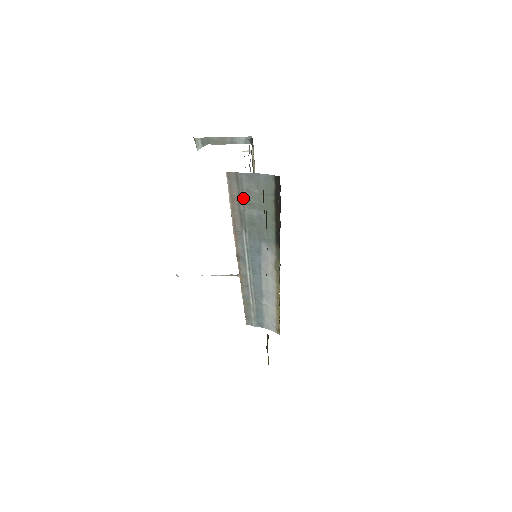
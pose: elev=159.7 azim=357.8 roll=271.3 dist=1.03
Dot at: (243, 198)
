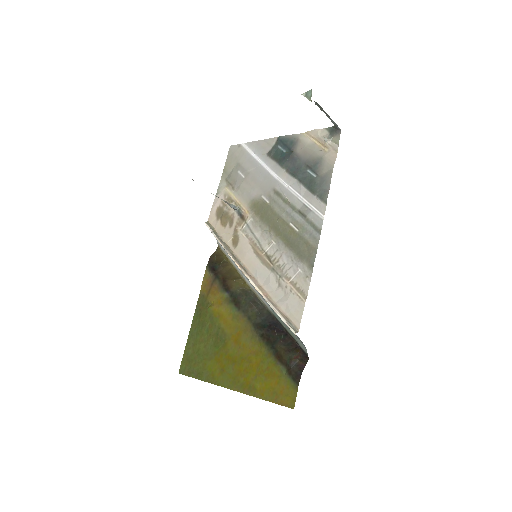
Dot at: occluded
